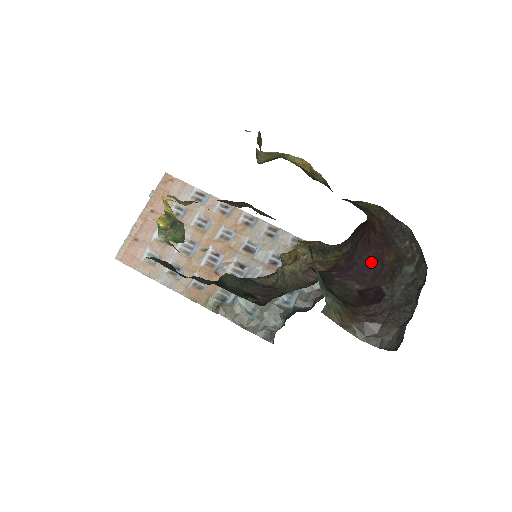
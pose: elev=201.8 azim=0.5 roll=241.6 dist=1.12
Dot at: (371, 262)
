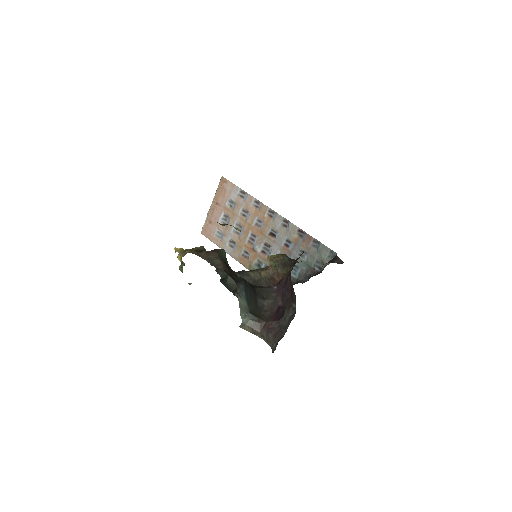
Dot at: (290, 288)
